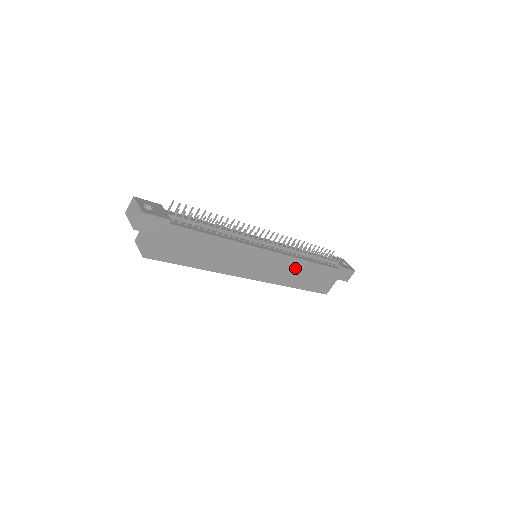
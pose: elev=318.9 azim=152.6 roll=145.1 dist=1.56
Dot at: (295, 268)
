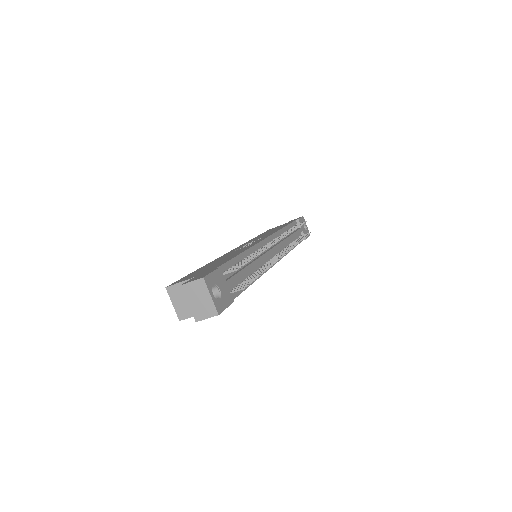
Dot at: occluded
